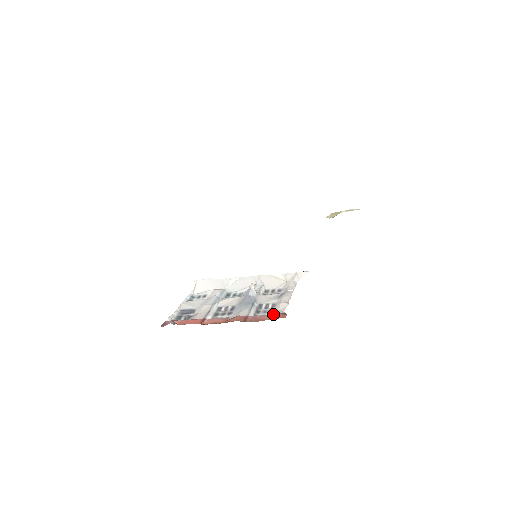
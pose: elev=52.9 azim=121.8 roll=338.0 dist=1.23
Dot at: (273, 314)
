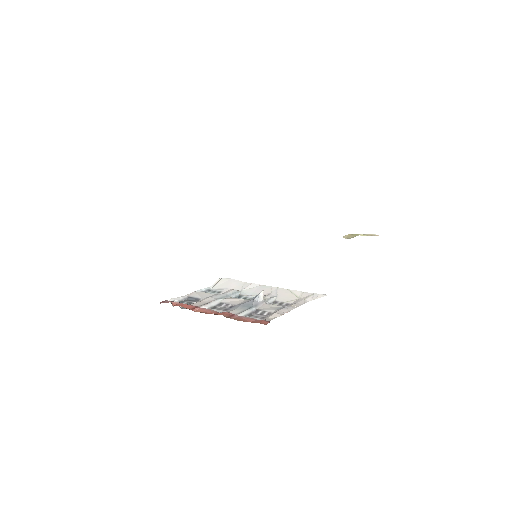
Dot at: occluded
